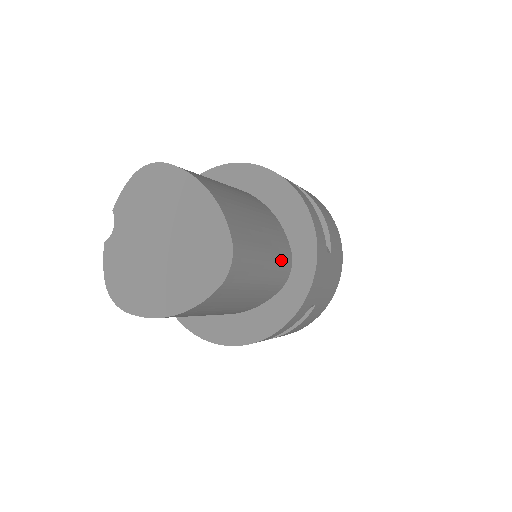
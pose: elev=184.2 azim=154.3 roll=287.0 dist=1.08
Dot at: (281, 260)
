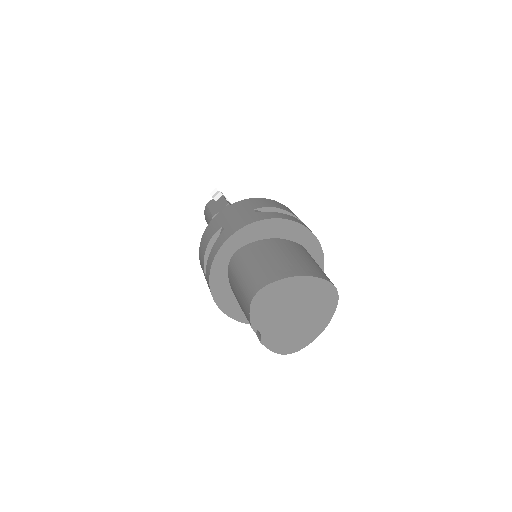
Dot at: occluded
